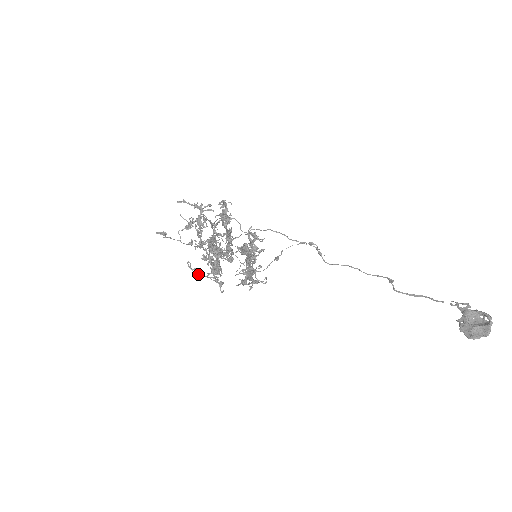
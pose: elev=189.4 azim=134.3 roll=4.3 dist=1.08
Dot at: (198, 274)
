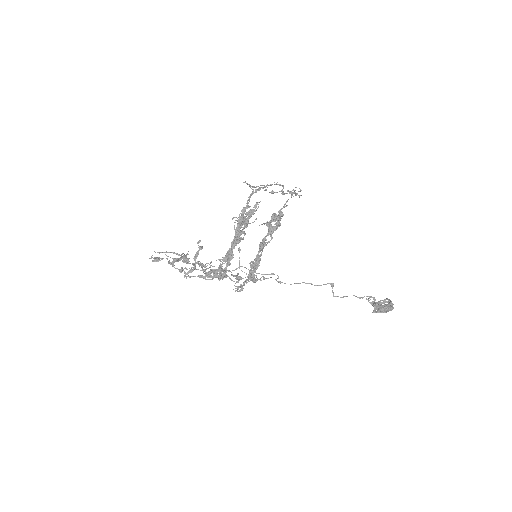
Dot at: (208, 274)
